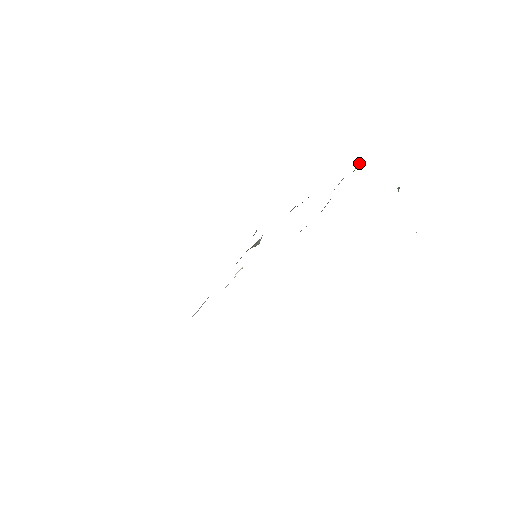
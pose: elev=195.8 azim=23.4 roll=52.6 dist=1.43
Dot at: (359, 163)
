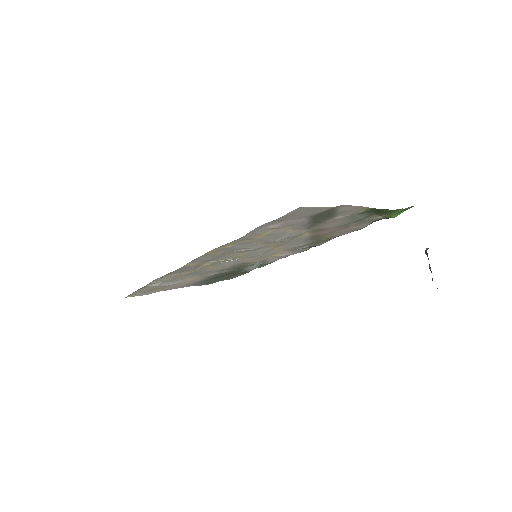
Dot at: (402, 212)
